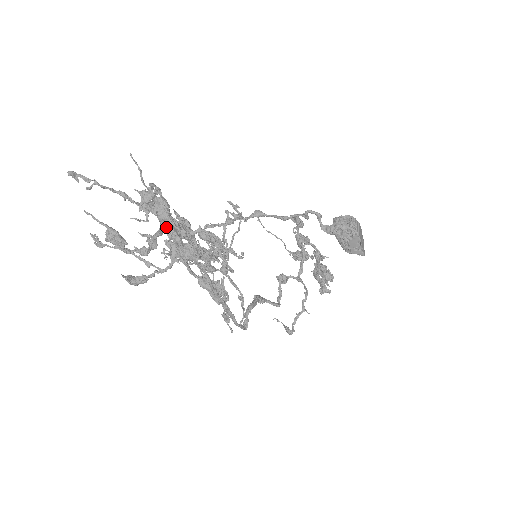
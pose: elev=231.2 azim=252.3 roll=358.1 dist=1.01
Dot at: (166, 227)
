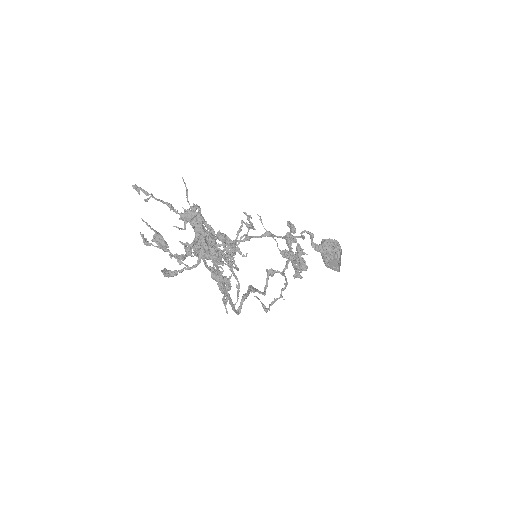
Dot at: (199, 237)
